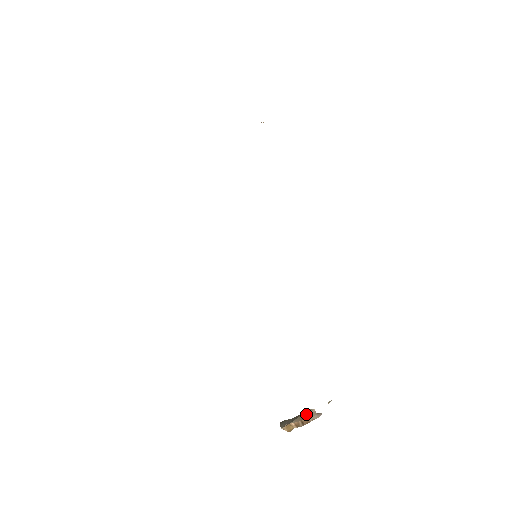
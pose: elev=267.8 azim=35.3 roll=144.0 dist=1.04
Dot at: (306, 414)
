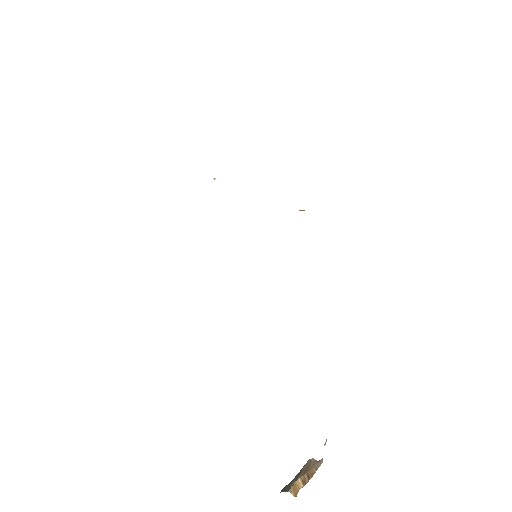
Dot at: (307, 465)
